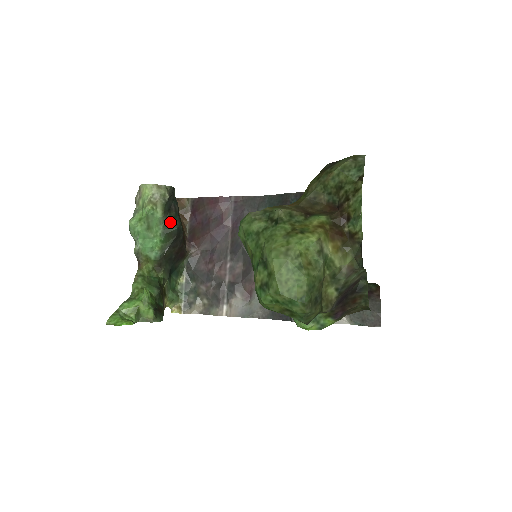
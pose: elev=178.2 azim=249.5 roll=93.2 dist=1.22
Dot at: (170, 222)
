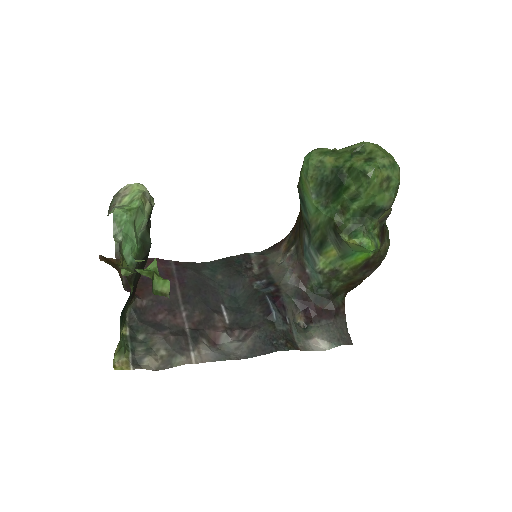
Dot at: (147, 234)
